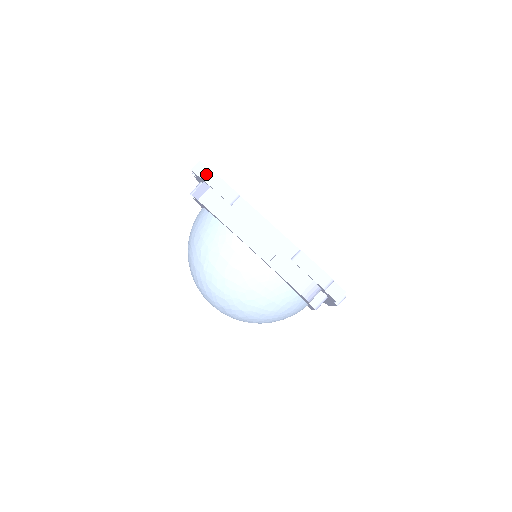
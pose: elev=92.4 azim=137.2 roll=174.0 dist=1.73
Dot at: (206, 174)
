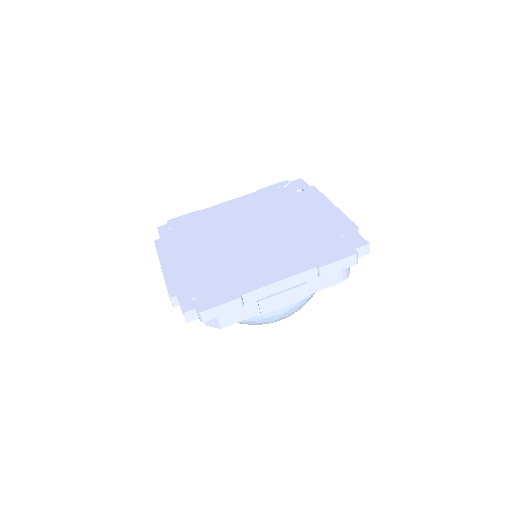
Dot at: (204, 317)
